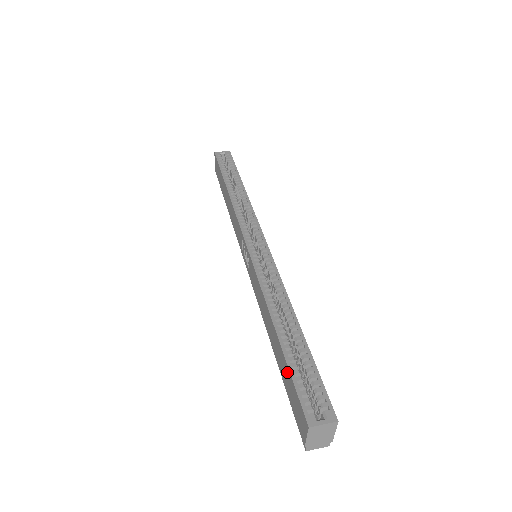
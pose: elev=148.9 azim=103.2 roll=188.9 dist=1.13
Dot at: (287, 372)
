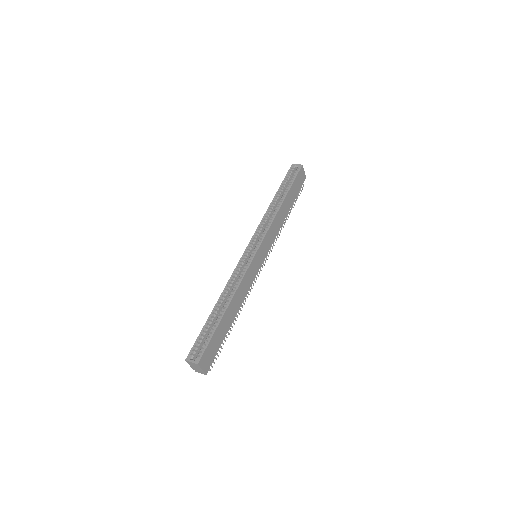
Dot at: (203, 331)
